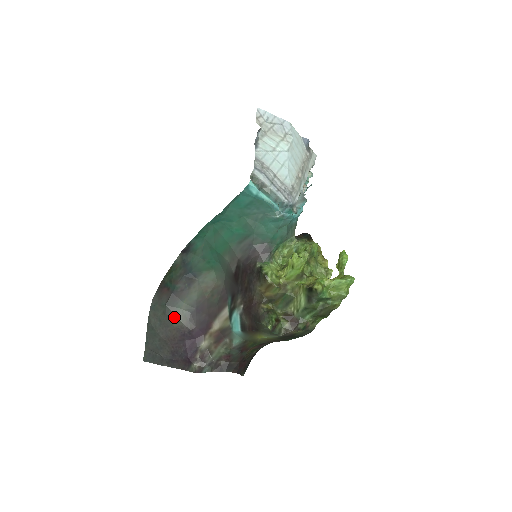
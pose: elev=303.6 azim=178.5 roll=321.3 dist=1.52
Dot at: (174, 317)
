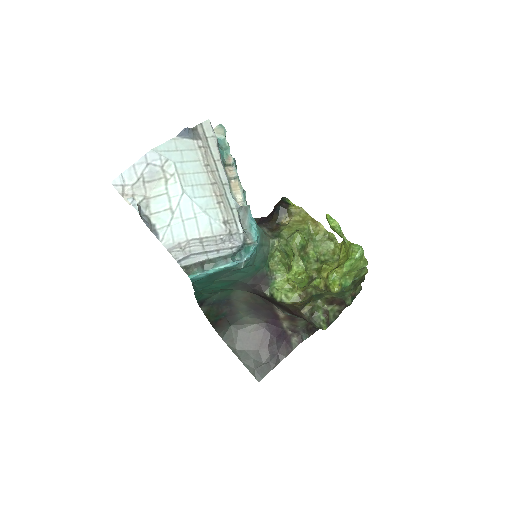
Dot at: (245, 326)
